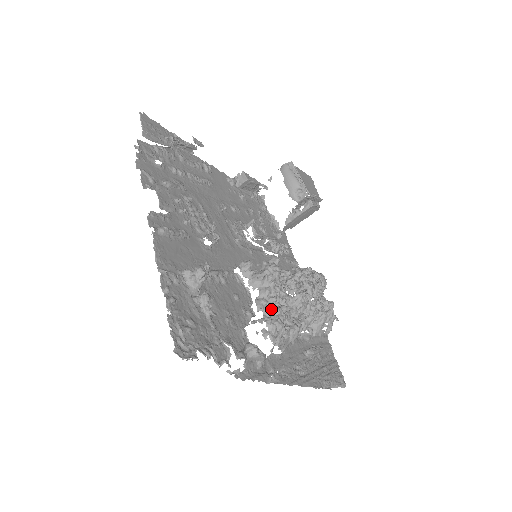
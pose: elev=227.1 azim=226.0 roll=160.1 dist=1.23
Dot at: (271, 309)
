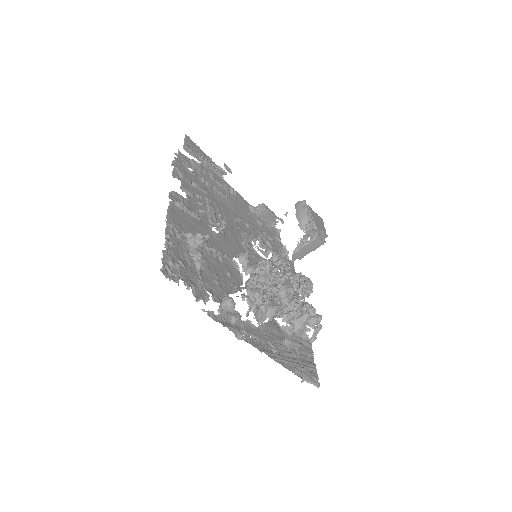
Dot at: (254, 283)
